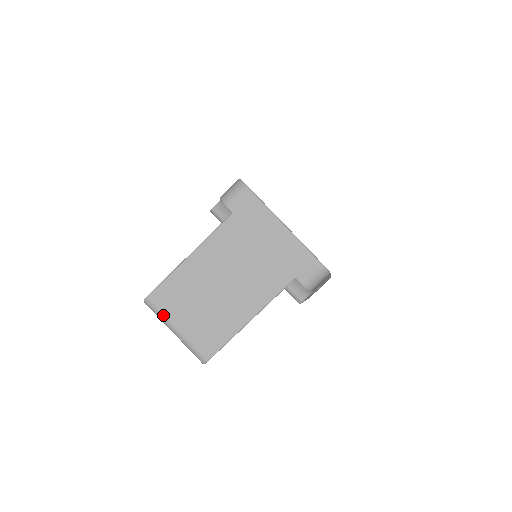
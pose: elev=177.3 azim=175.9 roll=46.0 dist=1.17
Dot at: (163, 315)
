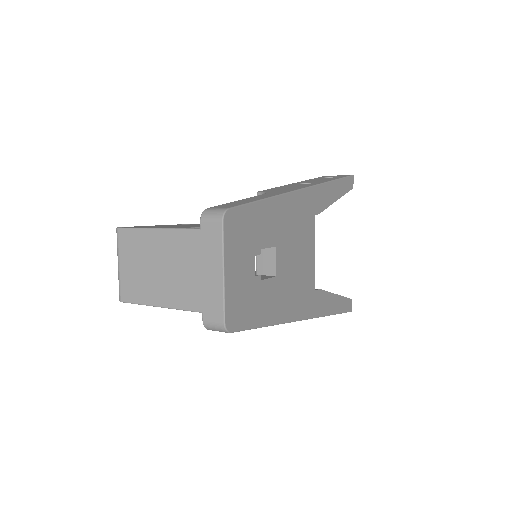
Dot at: (119, 249)
